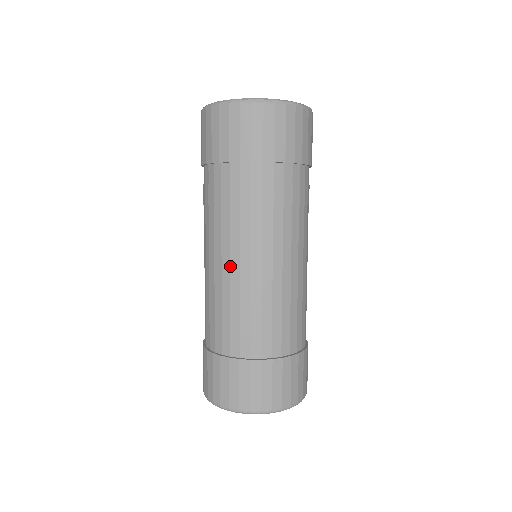
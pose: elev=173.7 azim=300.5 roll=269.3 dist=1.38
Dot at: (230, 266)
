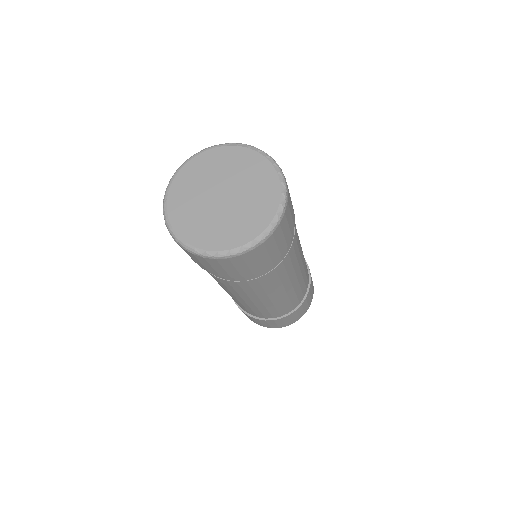
Dot at: occluded
